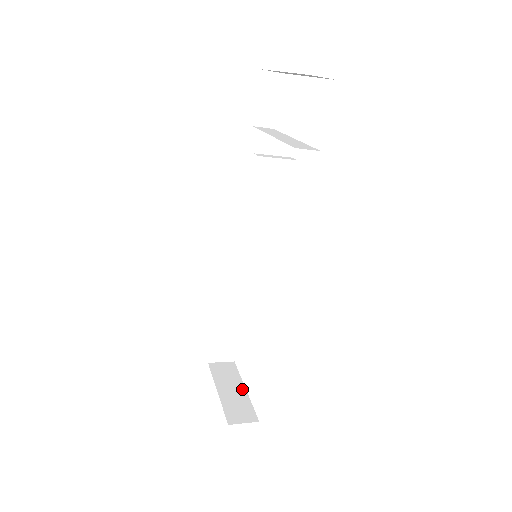
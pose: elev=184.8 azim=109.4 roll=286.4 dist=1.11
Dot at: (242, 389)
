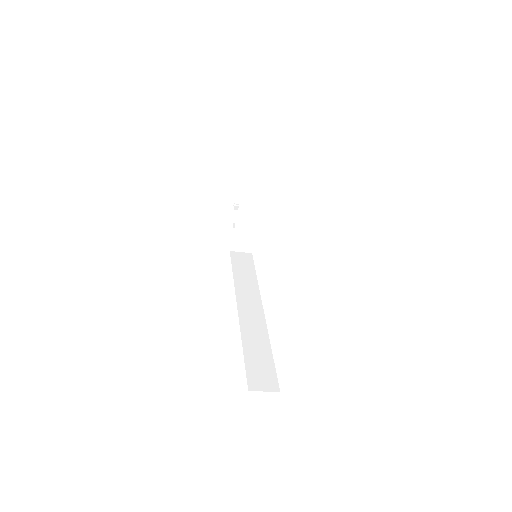
Dot at: occluded
